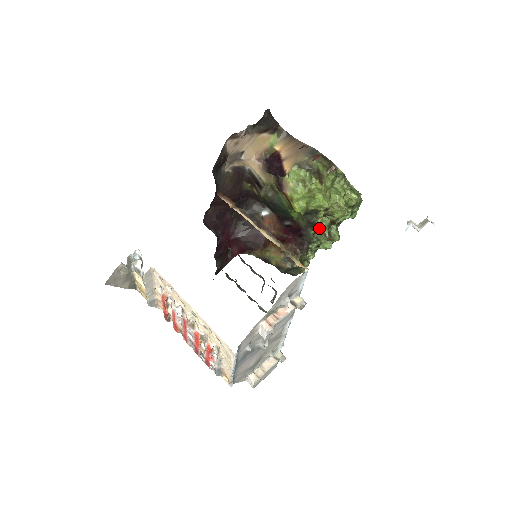
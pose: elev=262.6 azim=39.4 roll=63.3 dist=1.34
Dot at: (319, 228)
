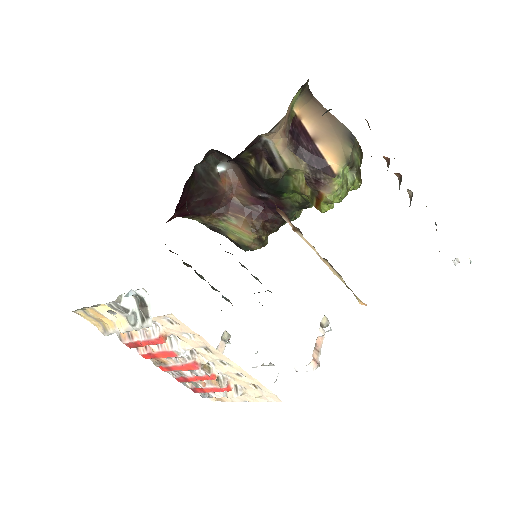
Dot at: occluded
